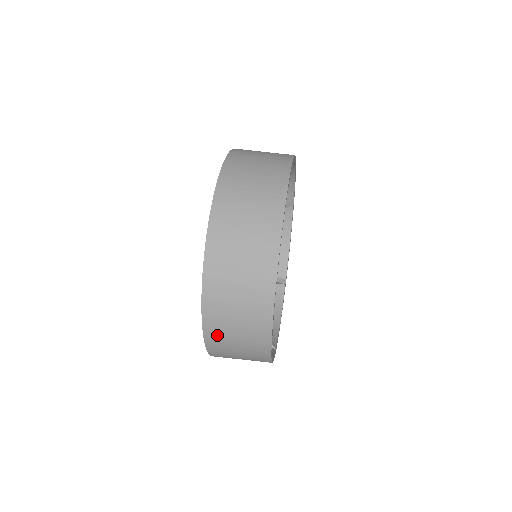
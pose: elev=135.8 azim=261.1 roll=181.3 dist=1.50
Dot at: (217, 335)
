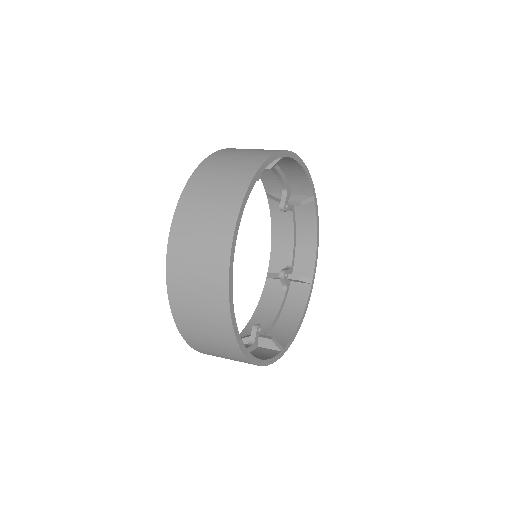
Dot at: (192, 335)
